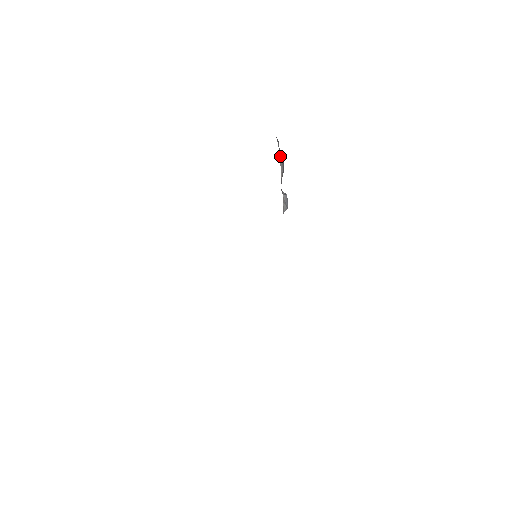
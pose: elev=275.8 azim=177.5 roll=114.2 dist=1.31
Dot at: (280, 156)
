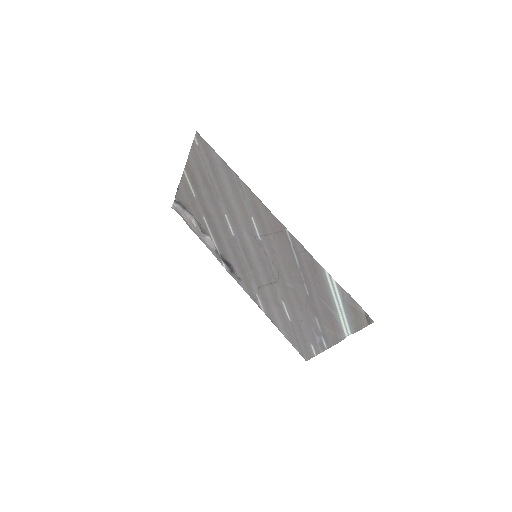
Dot at: (186, 213)
